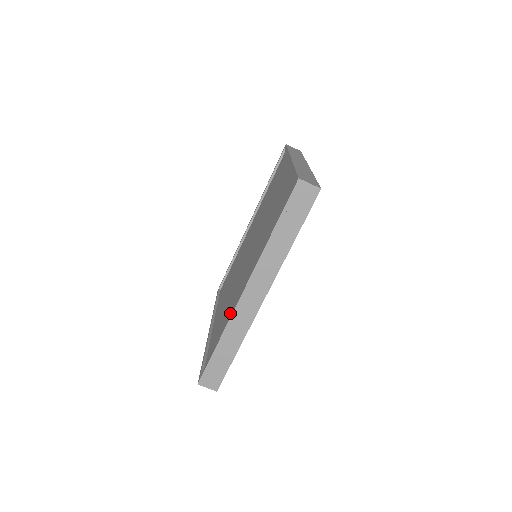
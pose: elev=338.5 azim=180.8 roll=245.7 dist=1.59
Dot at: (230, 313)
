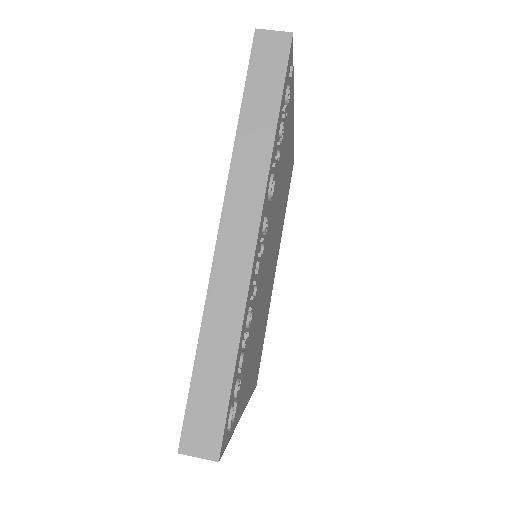
Dot at: occluded
